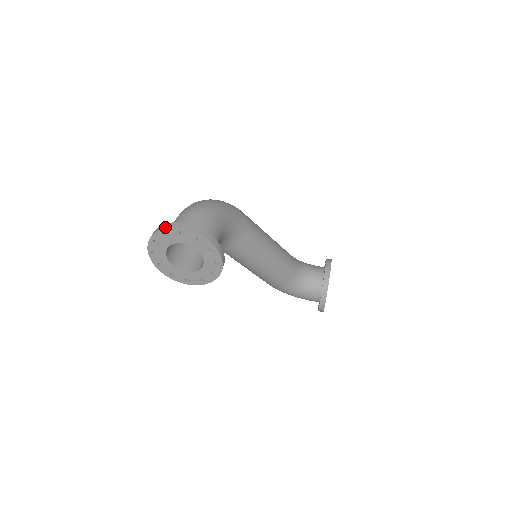
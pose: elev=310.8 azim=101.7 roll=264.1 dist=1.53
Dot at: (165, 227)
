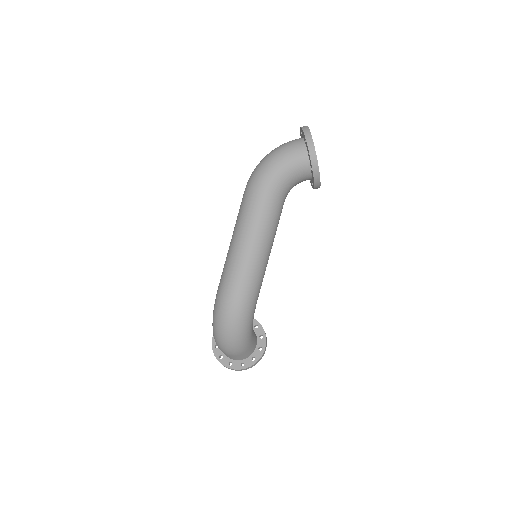
Dot at: occluded
